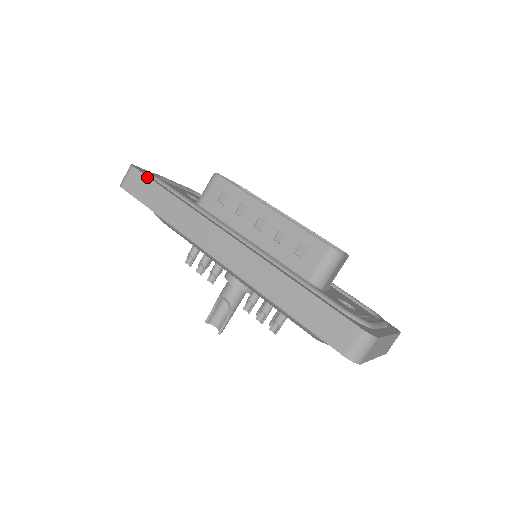
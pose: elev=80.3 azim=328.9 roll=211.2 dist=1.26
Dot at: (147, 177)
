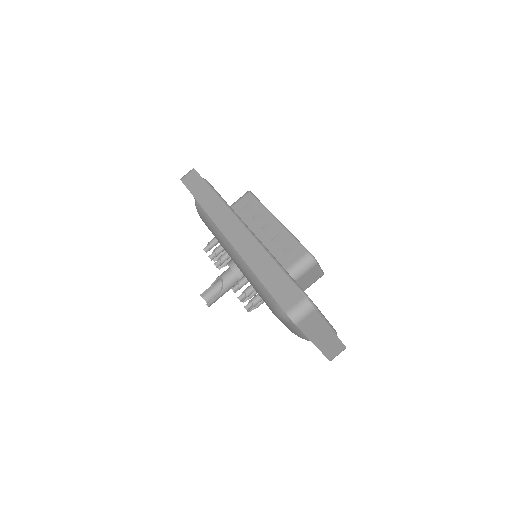
Dot at: occluded
